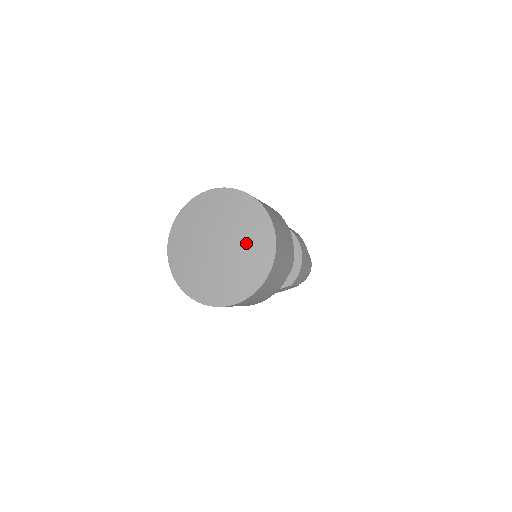
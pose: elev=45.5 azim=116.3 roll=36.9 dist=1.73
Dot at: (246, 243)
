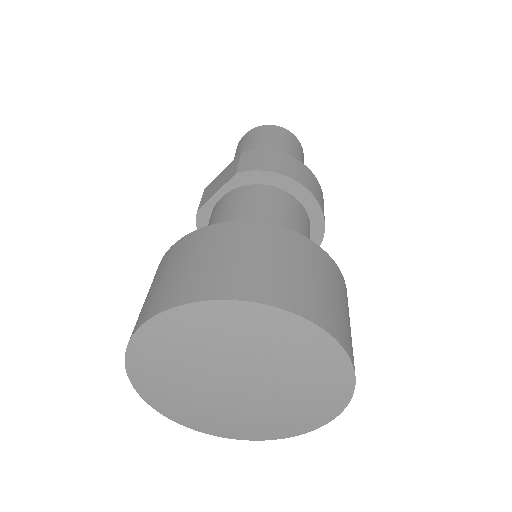
Dot at: (288, 371)
